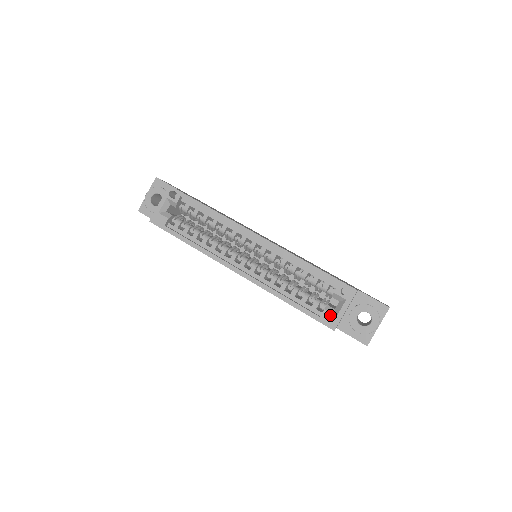
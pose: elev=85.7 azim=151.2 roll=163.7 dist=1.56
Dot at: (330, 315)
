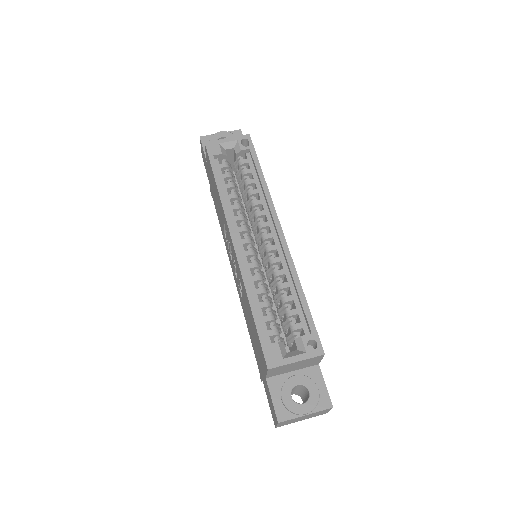
Dot at: (278, 352)
